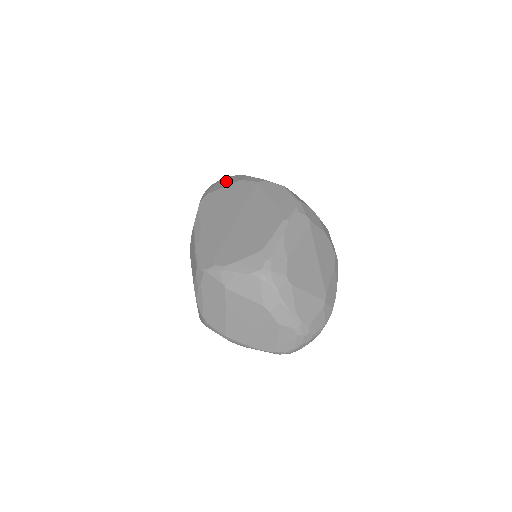
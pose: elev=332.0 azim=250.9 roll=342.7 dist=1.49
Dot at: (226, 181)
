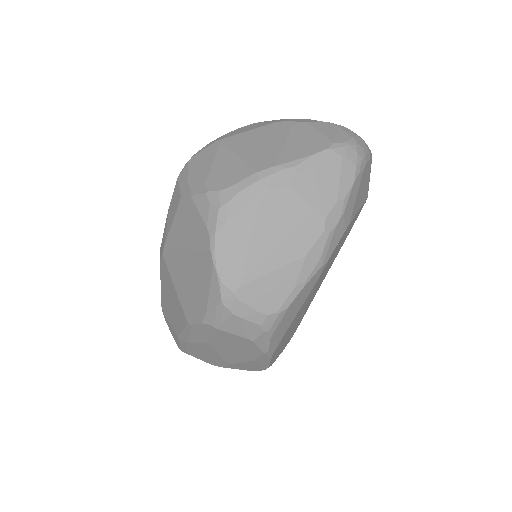
Dot at: occluded
